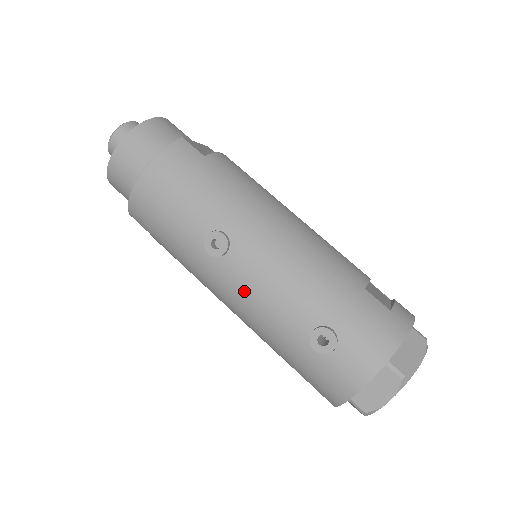
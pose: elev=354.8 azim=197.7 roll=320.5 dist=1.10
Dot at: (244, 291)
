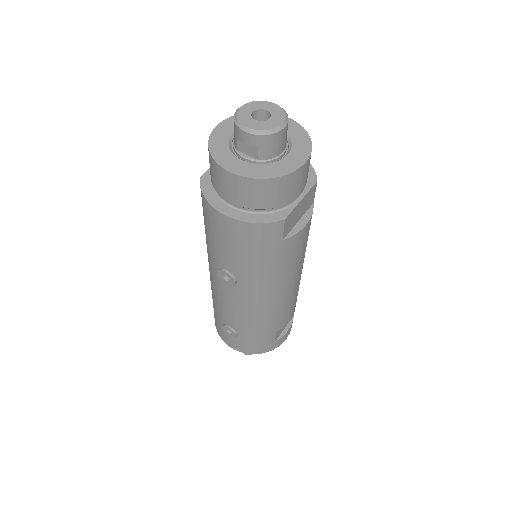
Dot at: (218, 291)
